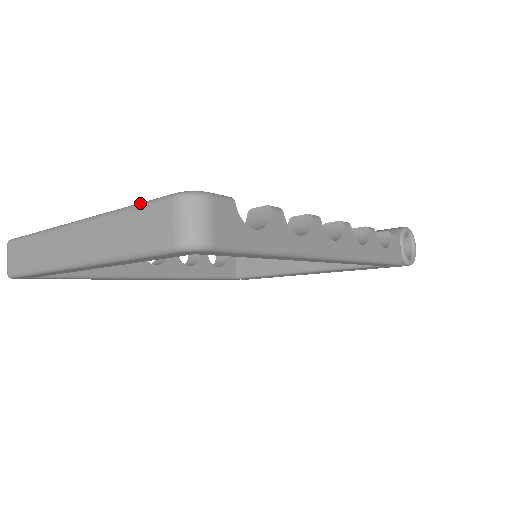
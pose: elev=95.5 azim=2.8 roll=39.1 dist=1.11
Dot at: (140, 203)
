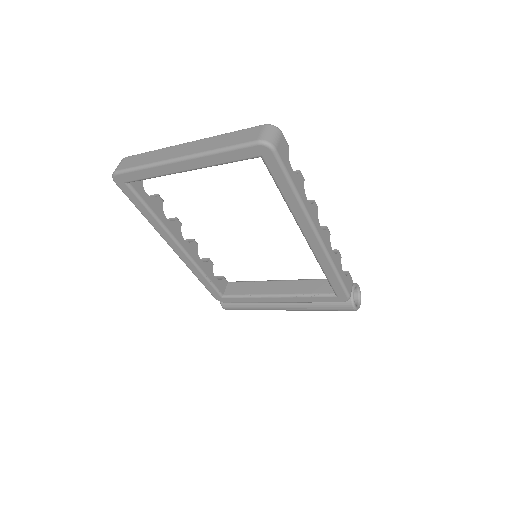
Dot at: (242, 130)
